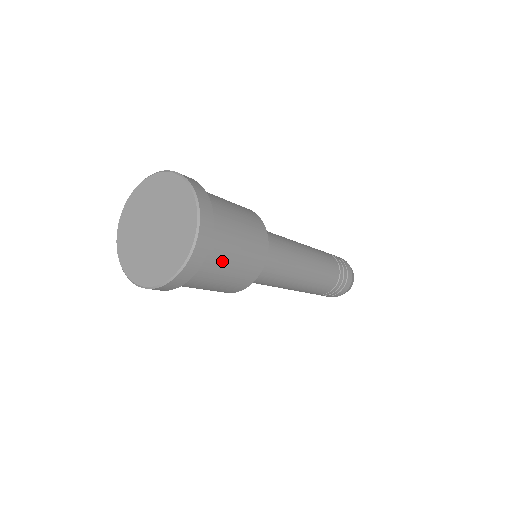
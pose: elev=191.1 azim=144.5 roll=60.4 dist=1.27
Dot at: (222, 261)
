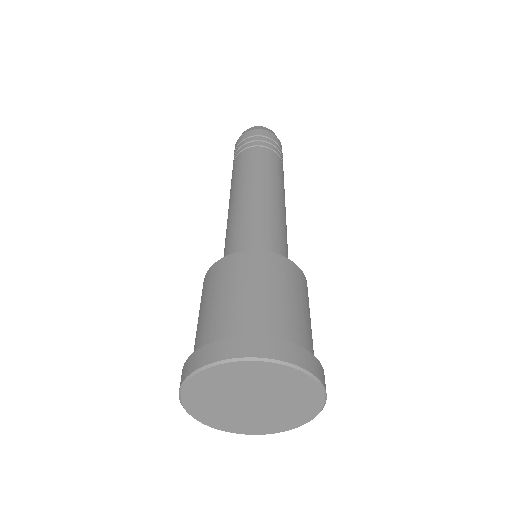
Dot at: occluded
